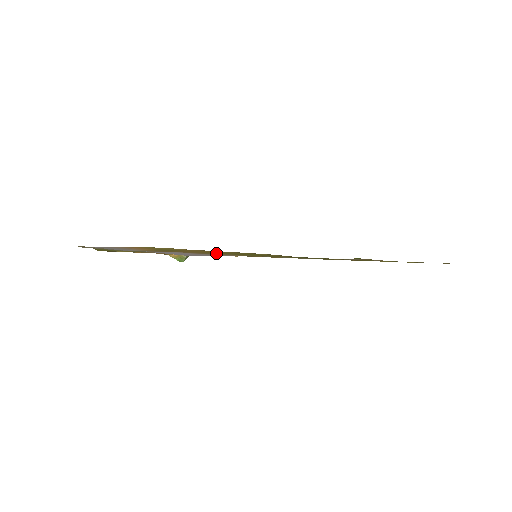
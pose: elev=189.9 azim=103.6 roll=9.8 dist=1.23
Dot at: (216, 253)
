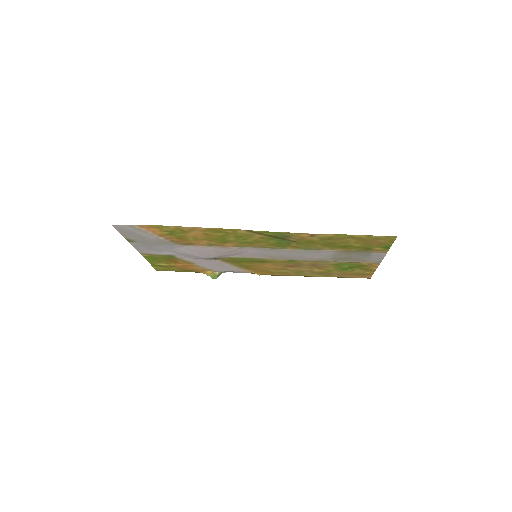
Dot at: (213, 241)
